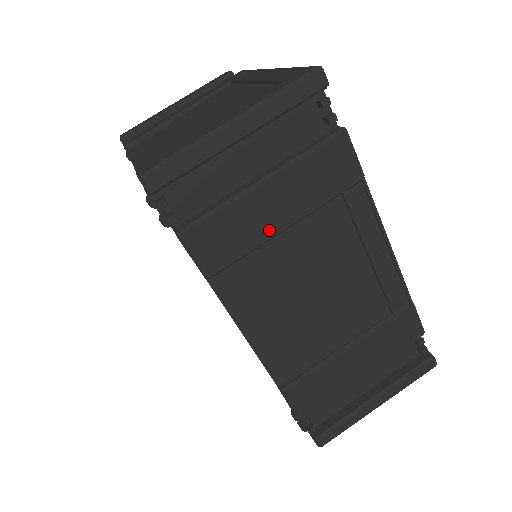
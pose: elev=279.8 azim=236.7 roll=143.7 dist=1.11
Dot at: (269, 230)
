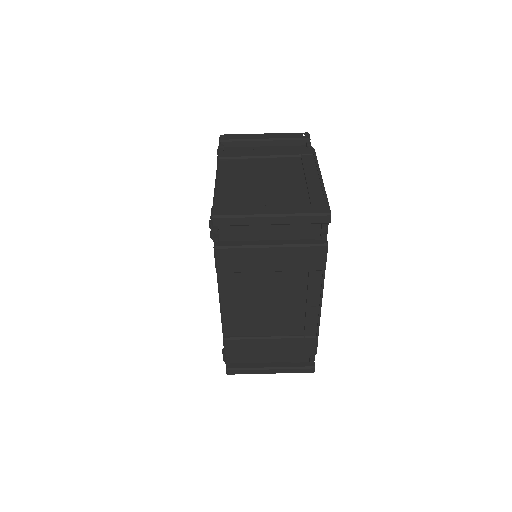
Dot at: (261, 268)
